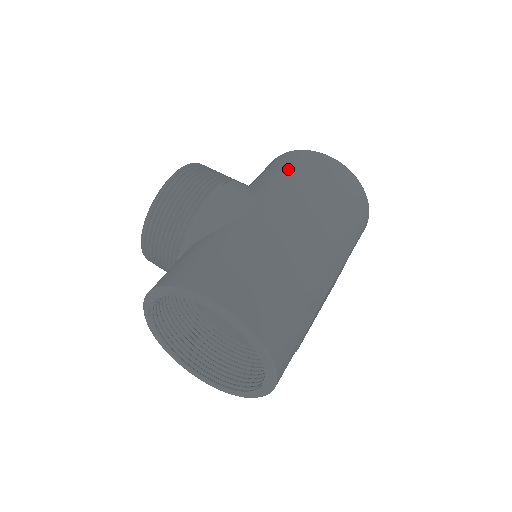
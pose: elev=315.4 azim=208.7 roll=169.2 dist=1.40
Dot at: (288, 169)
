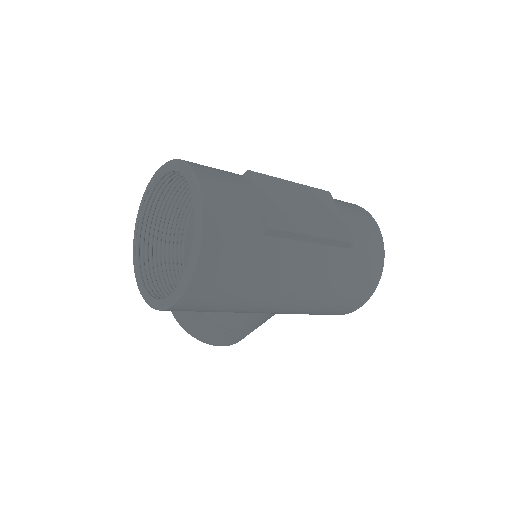
Dot at: occluded
